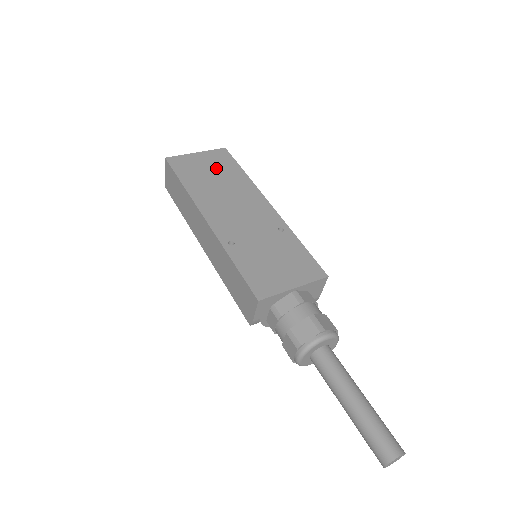
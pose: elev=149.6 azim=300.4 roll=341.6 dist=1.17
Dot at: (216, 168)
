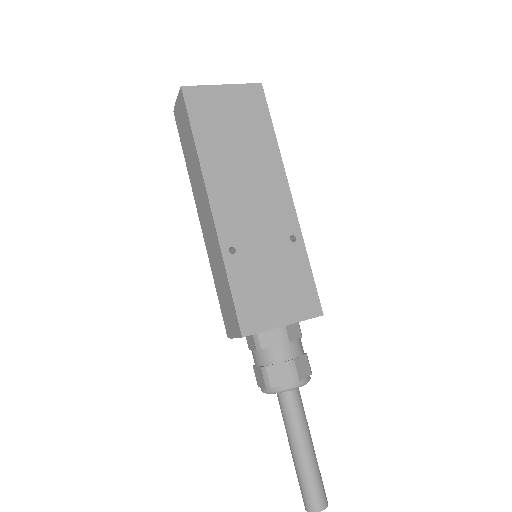
Dot at: (242, 120)
